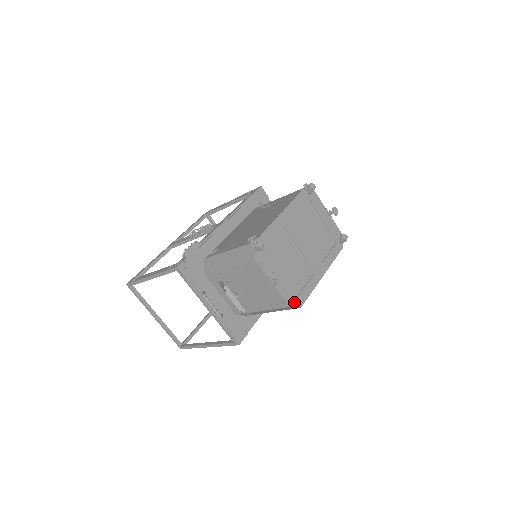
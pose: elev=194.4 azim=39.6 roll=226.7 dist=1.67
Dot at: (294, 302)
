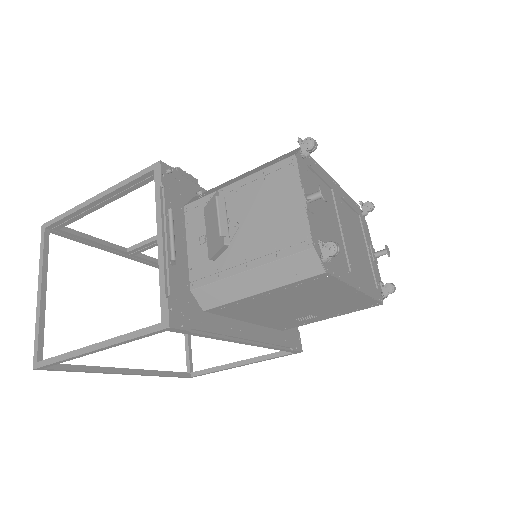
Dot at: (324, 245)
